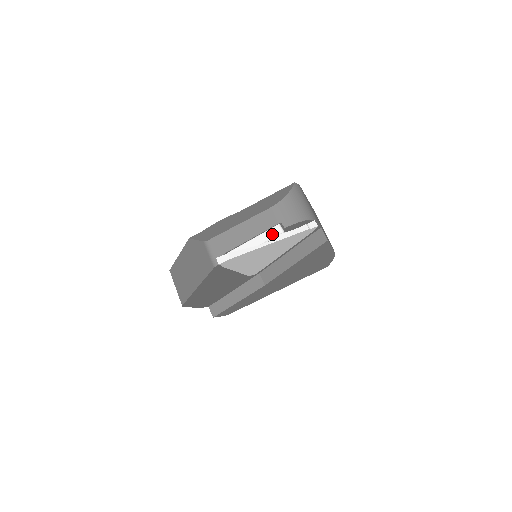
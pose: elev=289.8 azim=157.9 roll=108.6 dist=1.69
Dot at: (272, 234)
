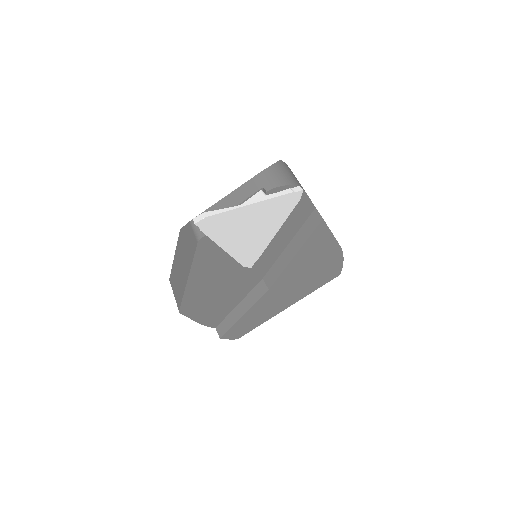
Dot at: occluded
